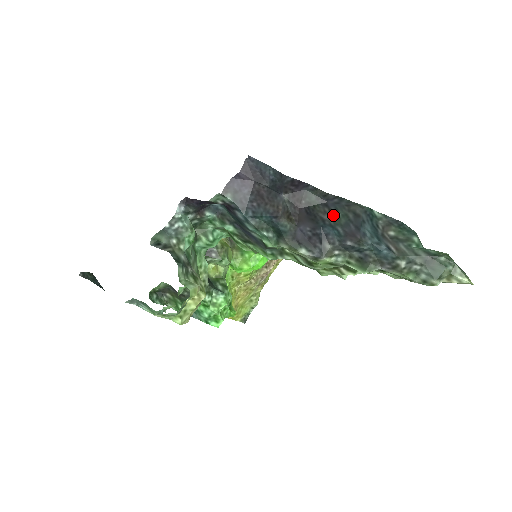
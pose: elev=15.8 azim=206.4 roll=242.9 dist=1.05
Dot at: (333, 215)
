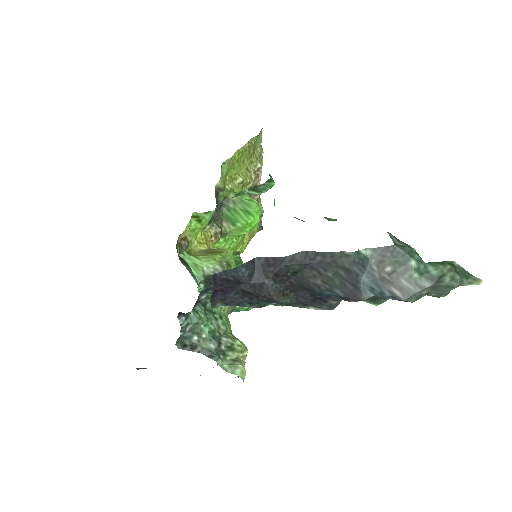
Dot at: (324, 278)
